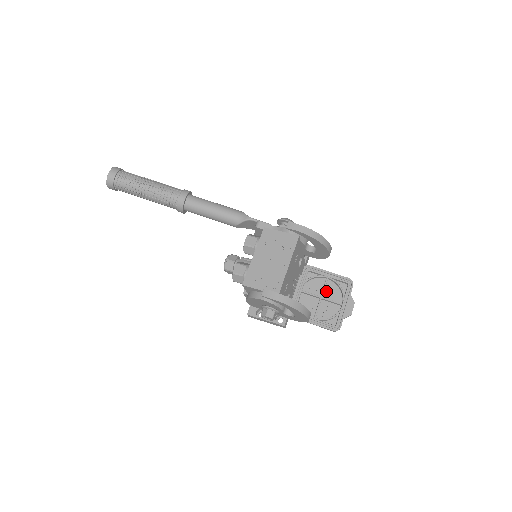
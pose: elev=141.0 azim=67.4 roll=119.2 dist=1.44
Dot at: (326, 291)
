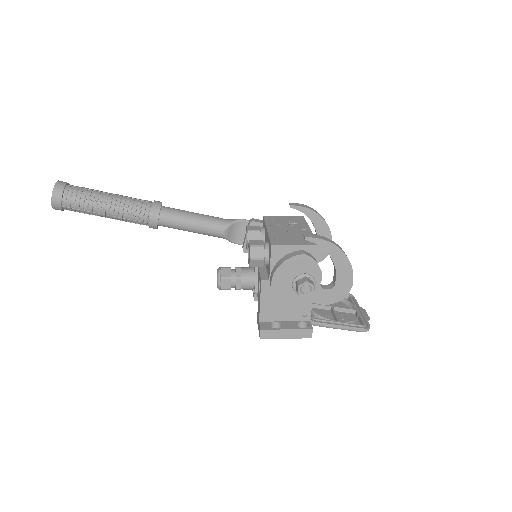
Dot at: (332, 304)
